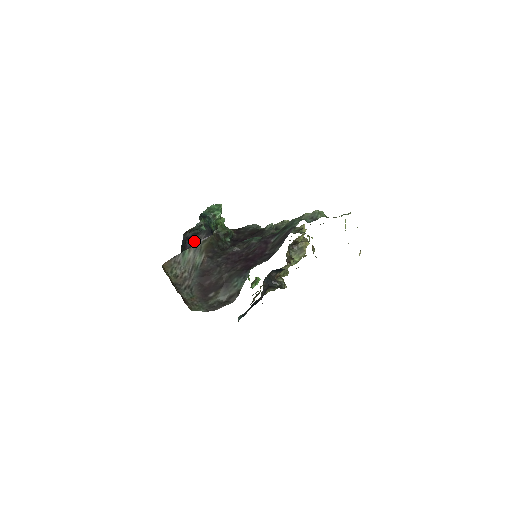
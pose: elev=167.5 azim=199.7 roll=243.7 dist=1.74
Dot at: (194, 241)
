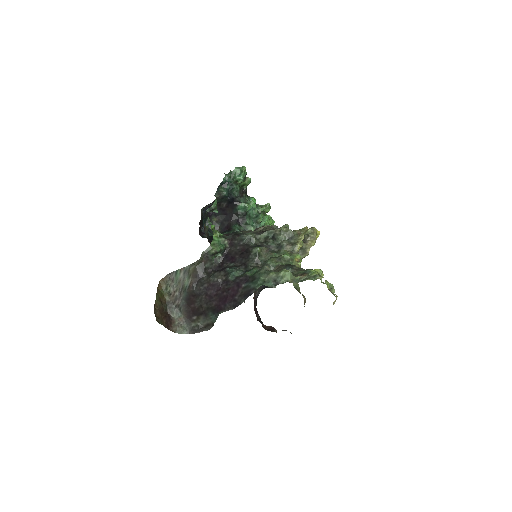
Dot at: (217, 207)
